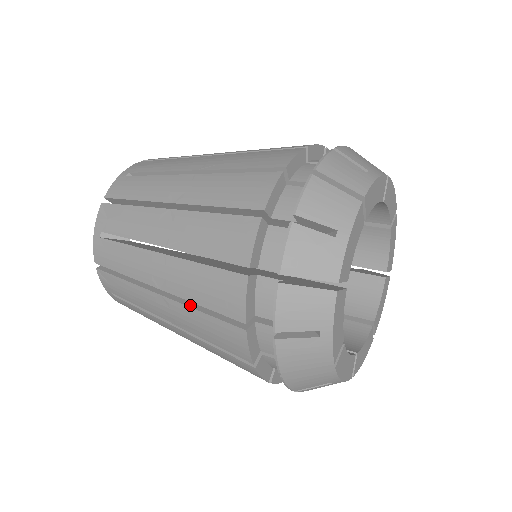
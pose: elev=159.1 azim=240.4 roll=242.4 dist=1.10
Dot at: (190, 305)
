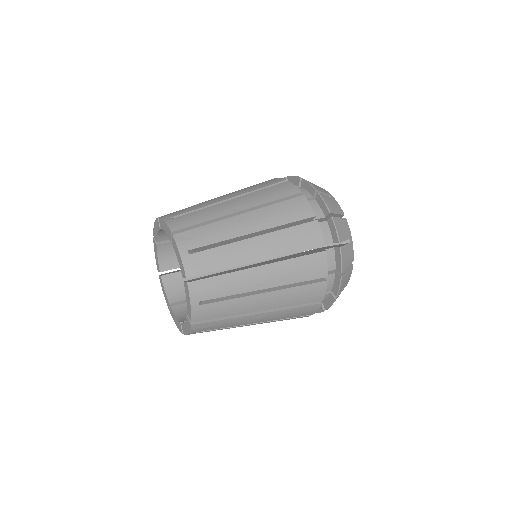
Dot at: occluded
